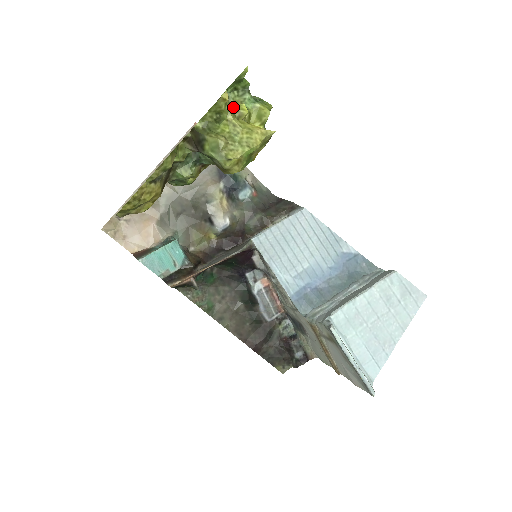
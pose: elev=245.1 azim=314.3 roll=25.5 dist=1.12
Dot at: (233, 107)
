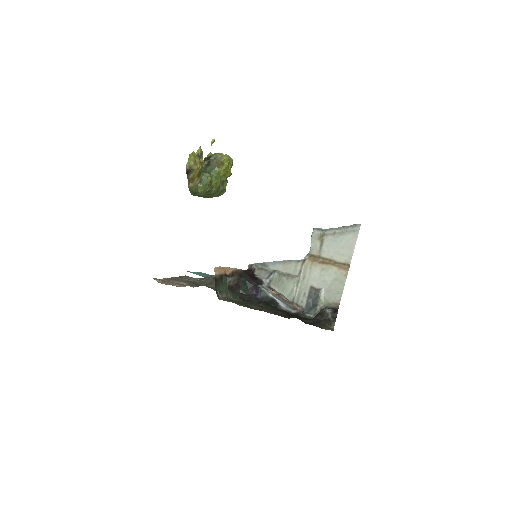
Dot at: occluded
